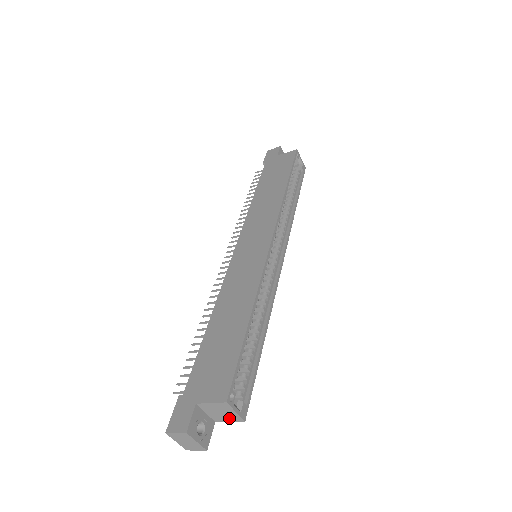
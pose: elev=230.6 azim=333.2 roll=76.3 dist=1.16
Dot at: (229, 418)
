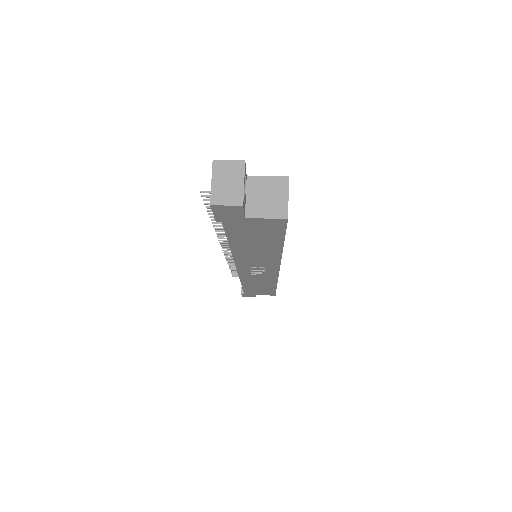
Dot at: (270, 210)
